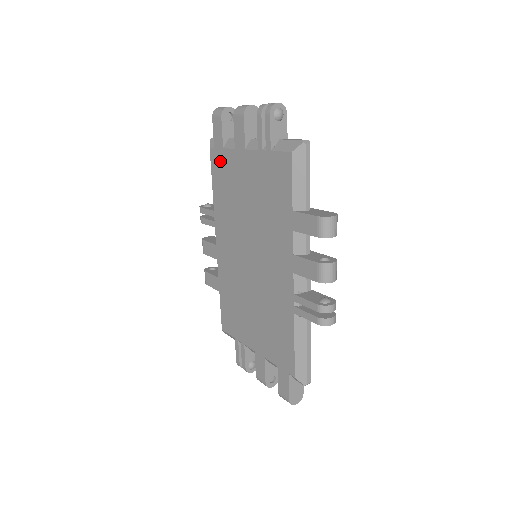
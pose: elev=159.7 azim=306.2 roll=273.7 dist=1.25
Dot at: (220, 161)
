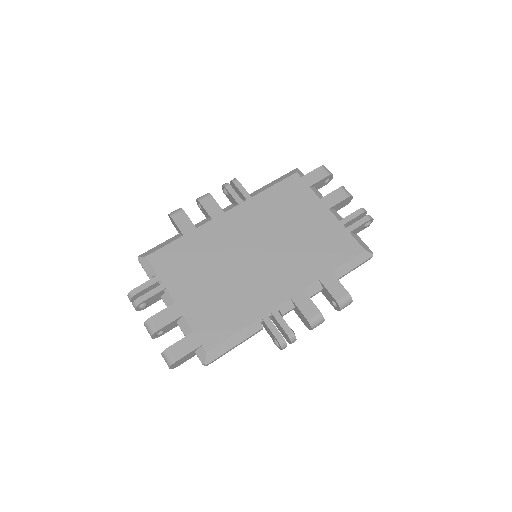
Dot at: (298, 188)
